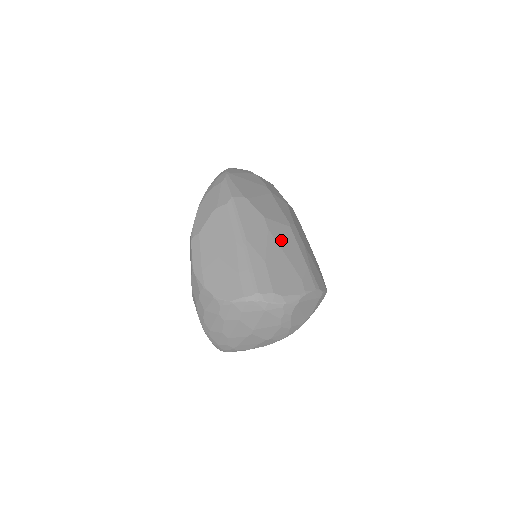
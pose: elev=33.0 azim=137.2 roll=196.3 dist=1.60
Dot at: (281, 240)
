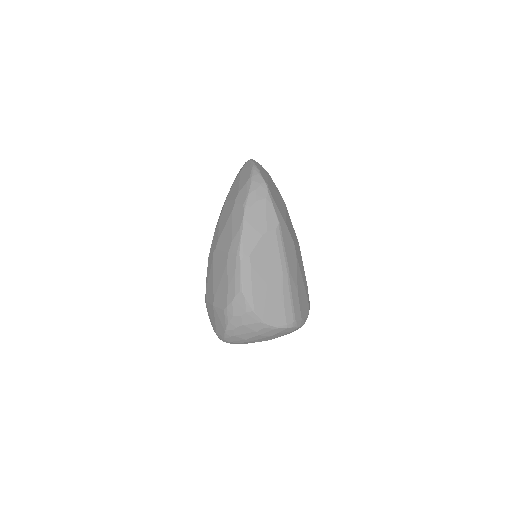
Dot at: (300, 264)
